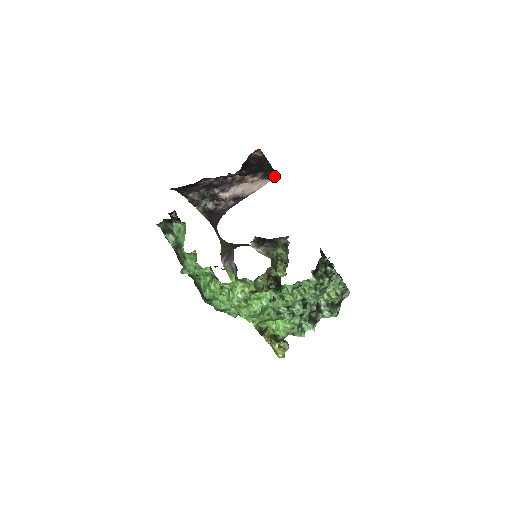
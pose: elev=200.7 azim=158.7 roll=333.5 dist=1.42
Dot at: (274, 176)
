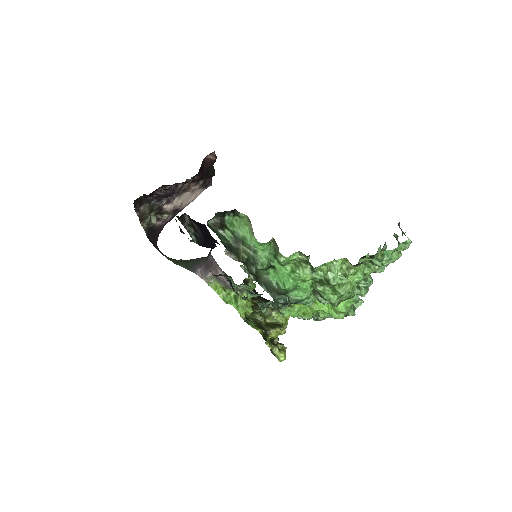
Dot at: (209, 184)
